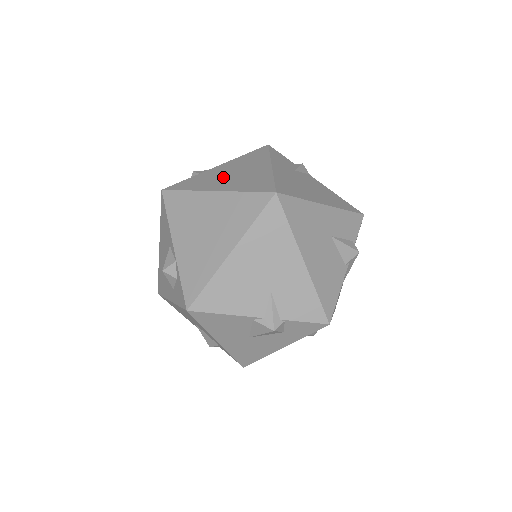
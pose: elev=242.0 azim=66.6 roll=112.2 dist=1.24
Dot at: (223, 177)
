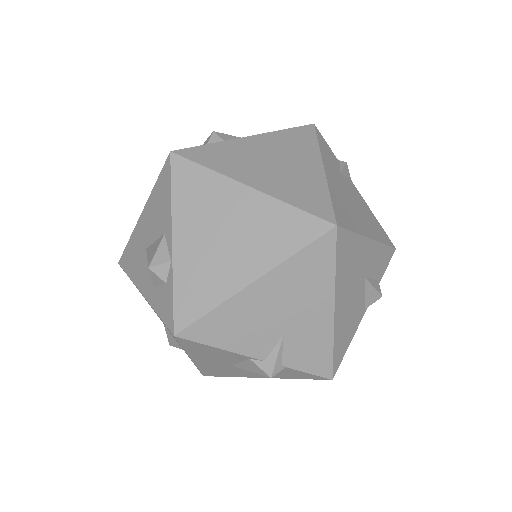
Dot at: (259, 163)
